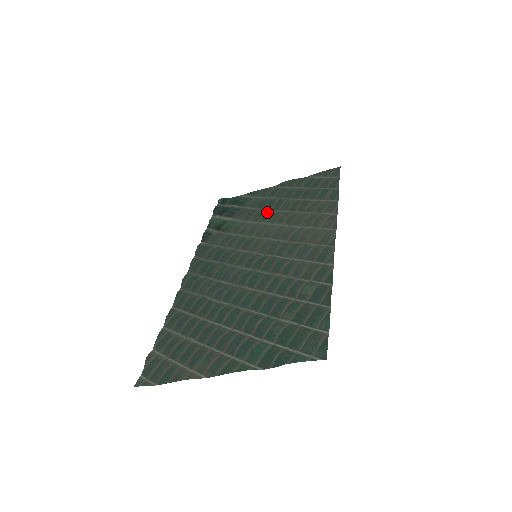
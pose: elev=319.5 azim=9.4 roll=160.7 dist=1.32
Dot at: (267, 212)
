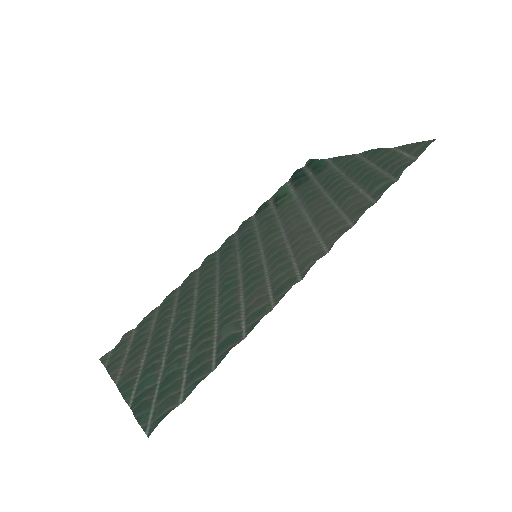
Dot at: (317, 194)
